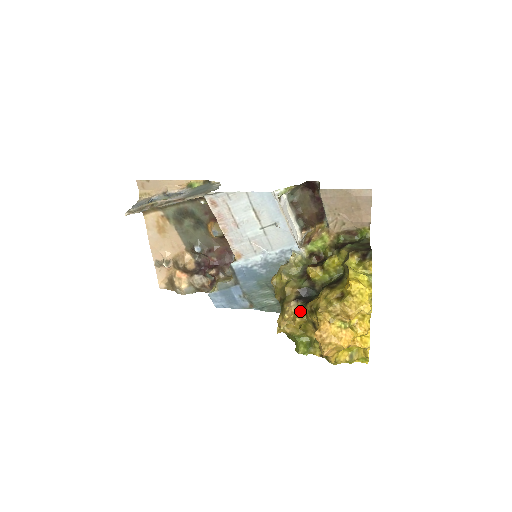
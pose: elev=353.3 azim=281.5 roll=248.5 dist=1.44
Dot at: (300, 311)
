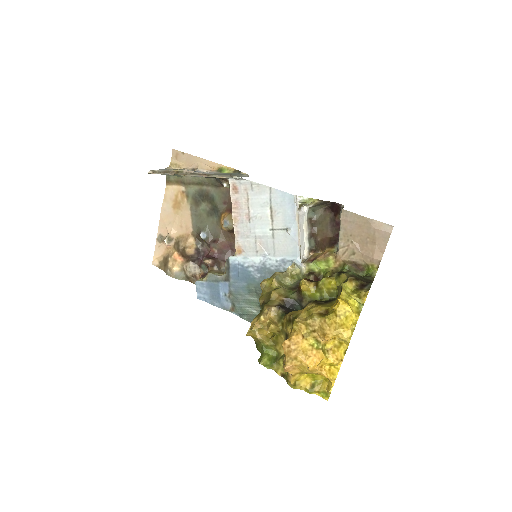
Dot at: (278, 319)
